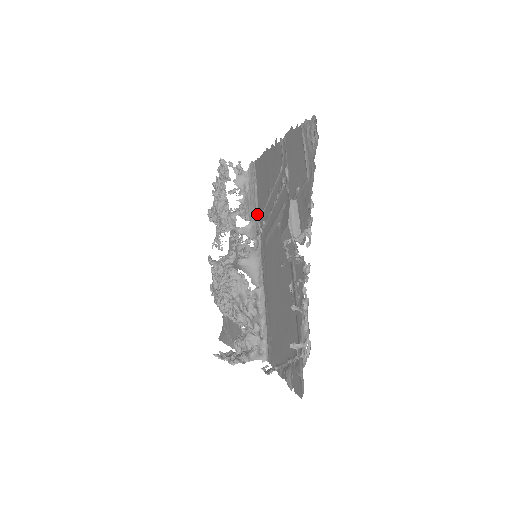
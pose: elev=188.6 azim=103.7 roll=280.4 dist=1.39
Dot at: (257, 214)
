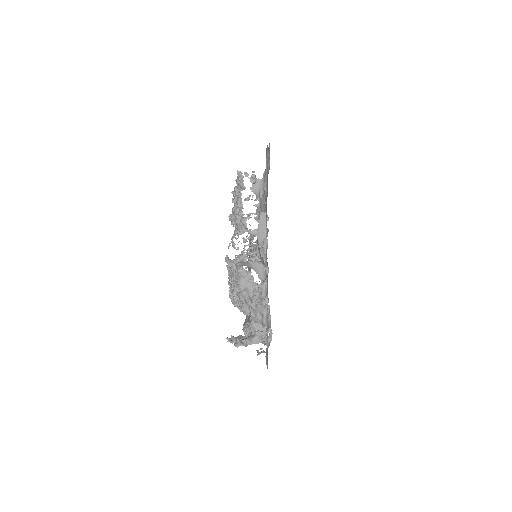
Dot at: occluded
